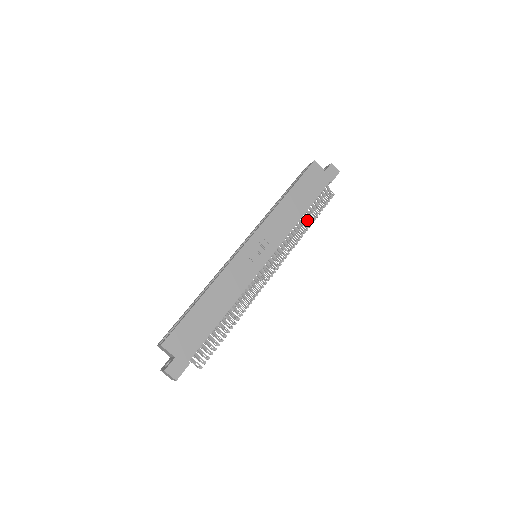
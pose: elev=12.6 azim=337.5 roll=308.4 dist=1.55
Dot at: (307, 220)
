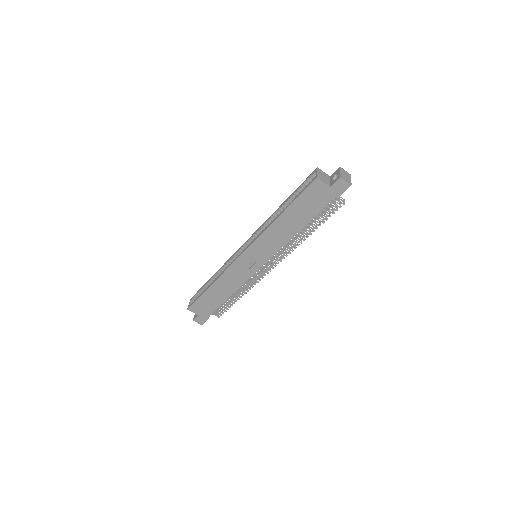
Dot at: (308, 228)
